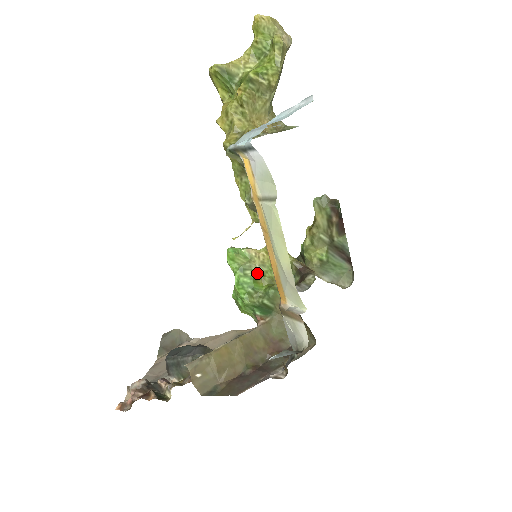
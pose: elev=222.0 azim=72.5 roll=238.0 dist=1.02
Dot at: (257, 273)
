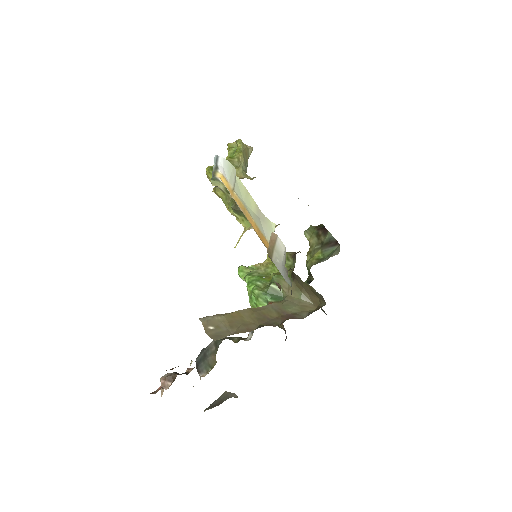
Dot at: (263, 274)
